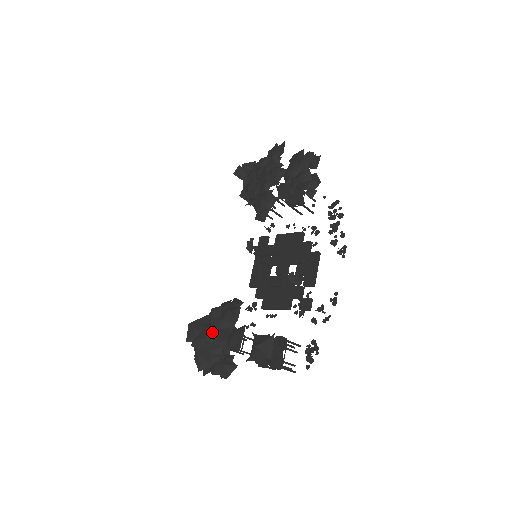
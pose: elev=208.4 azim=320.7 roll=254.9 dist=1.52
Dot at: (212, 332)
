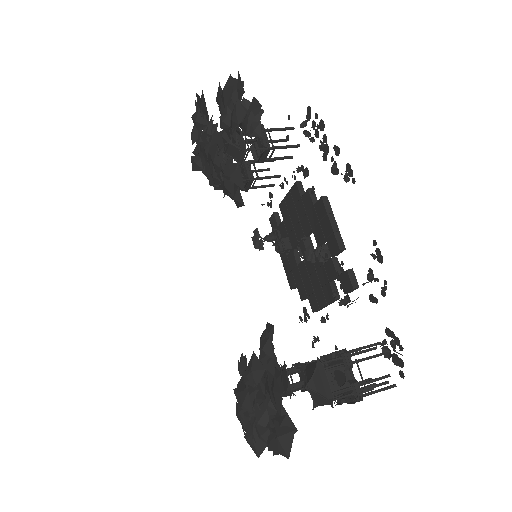
Dot at: (245, 396)
